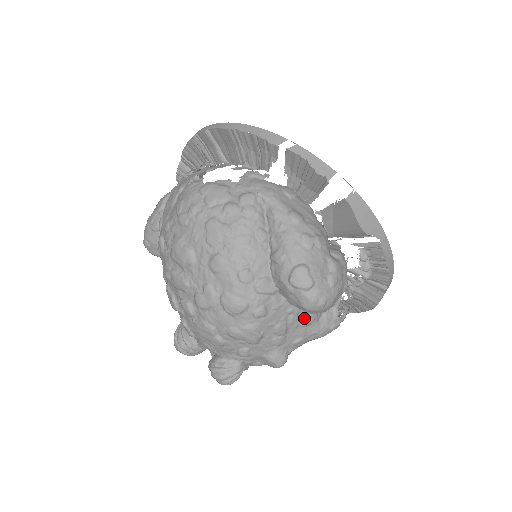
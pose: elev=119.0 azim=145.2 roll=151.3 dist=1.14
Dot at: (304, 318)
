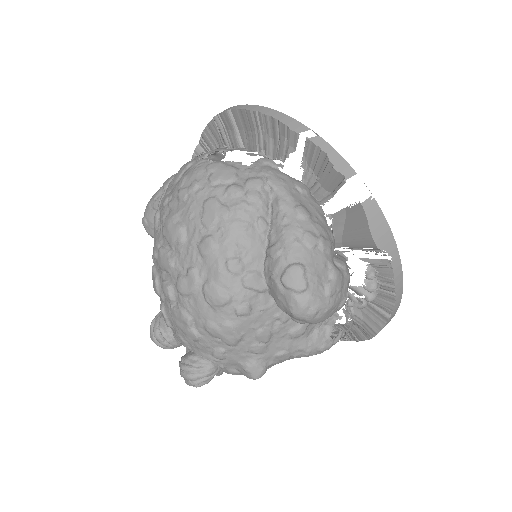
Dot at: (292, 329)
